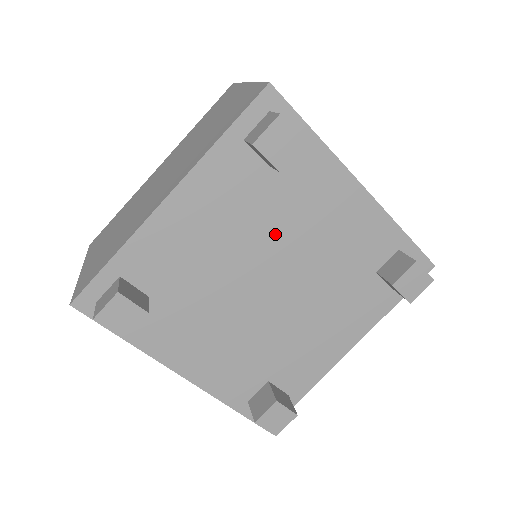
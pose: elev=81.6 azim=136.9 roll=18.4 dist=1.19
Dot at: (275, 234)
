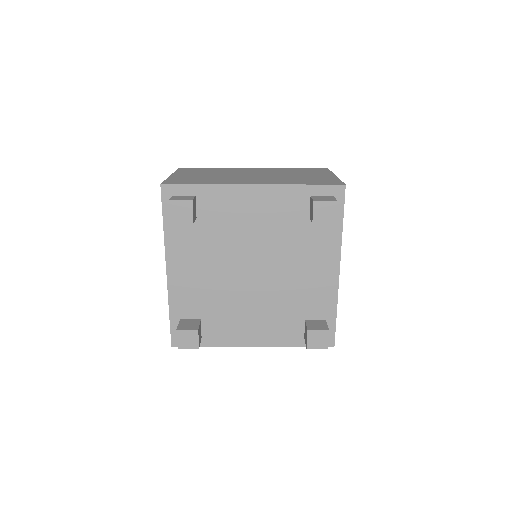
Dot at: (280, 251)
